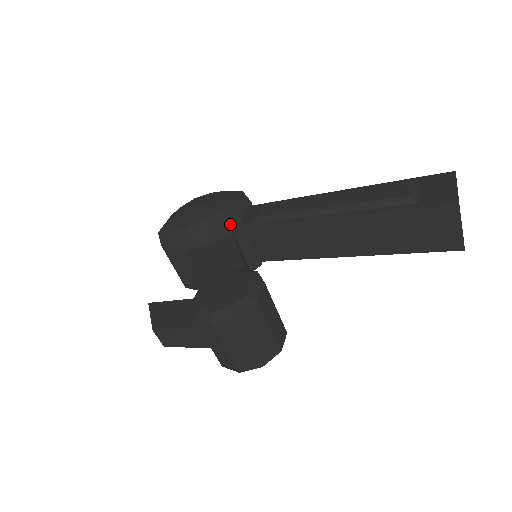
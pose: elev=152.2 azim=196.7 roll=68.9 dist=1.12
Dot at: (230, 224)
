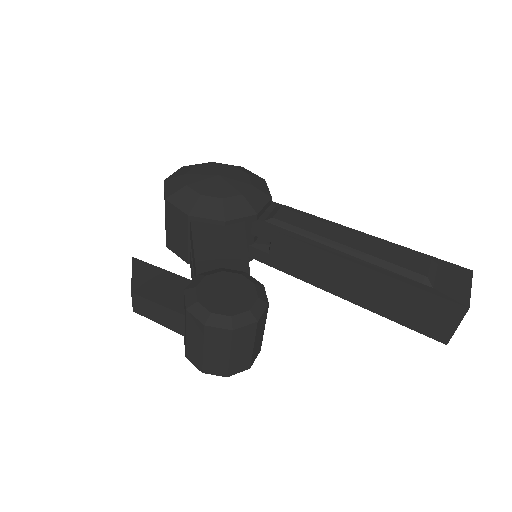
Dot at: (246, 213)
